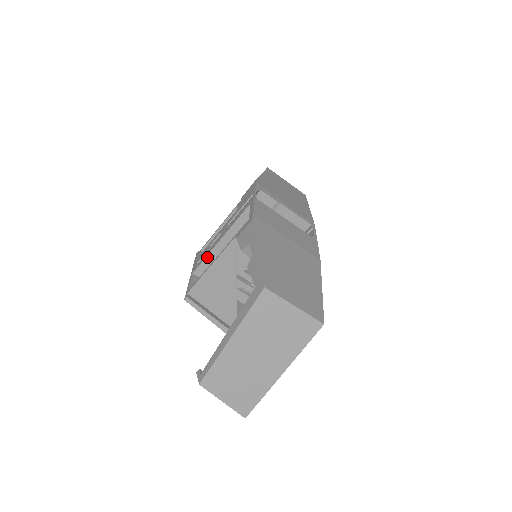
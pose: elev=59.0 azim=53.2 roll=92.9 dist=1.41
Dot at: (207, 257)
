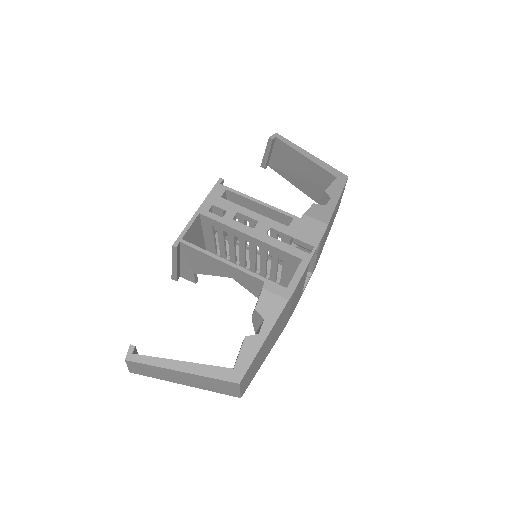
Dot at: (225, 225)
